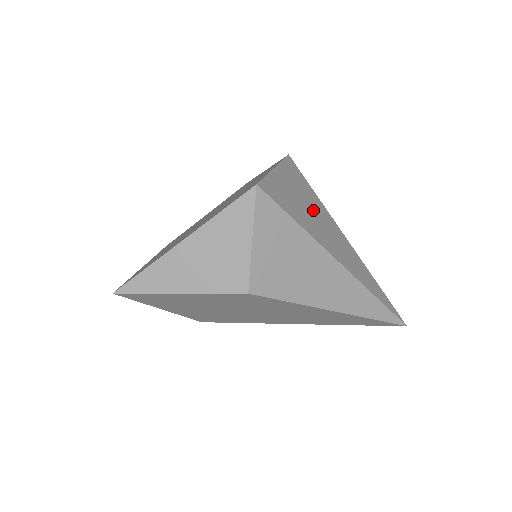
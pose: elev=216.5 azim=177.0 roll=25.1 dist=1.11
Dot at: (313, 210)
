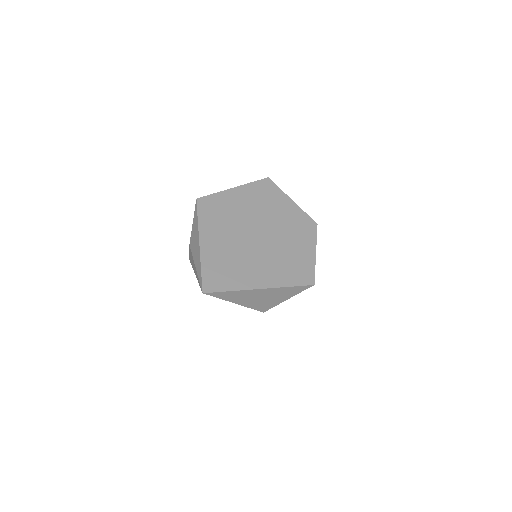
Dot at: occluded
